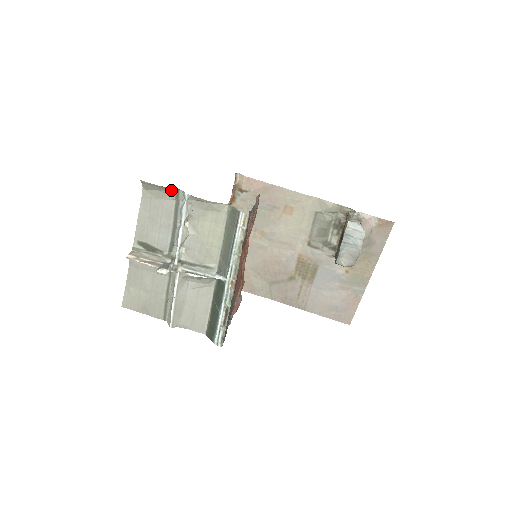
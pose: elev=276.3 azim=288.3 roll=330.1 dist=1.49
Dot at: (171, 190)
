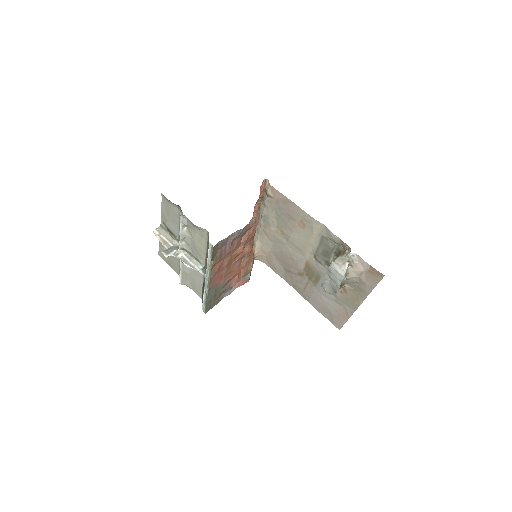
Dot at: occluded
